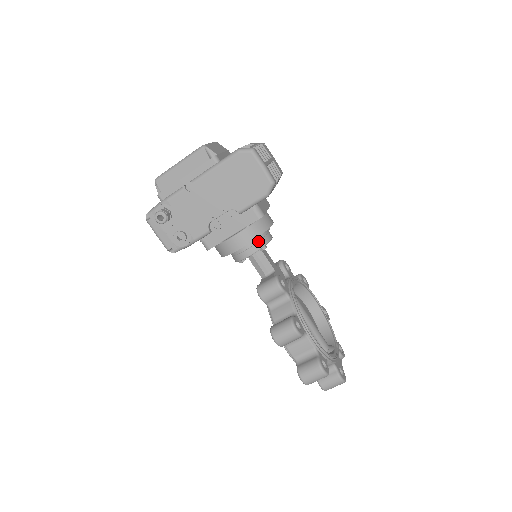
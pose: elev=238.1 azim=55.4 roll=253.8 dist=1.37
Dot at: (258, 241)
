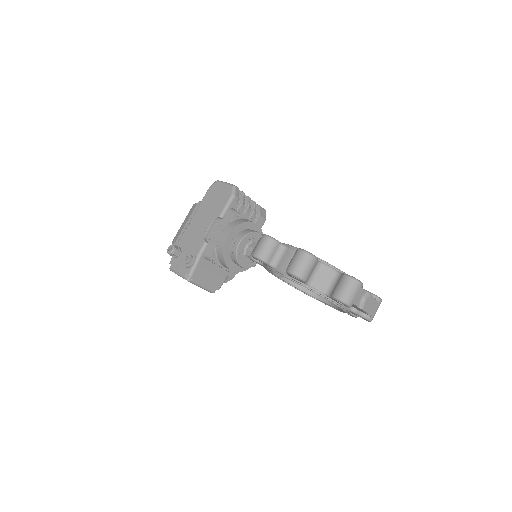
Dot at: (244, 232)
